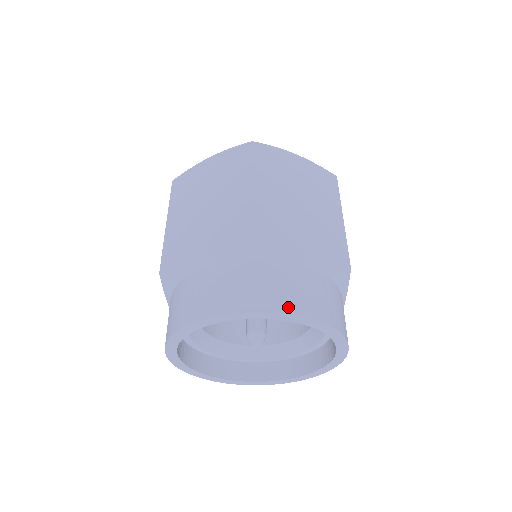
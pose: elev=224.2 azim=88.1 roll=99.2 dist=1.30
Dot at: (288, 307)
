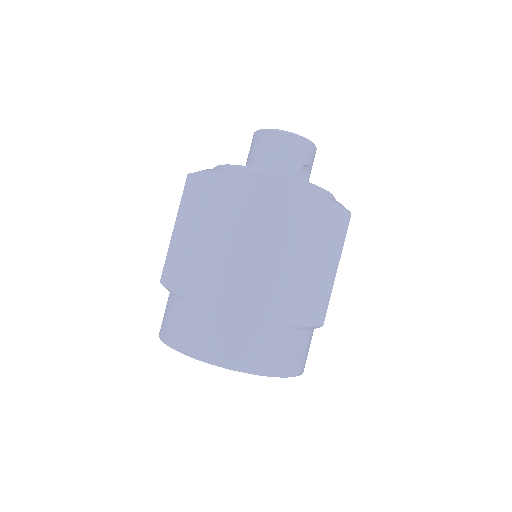
Dot at: occluded
